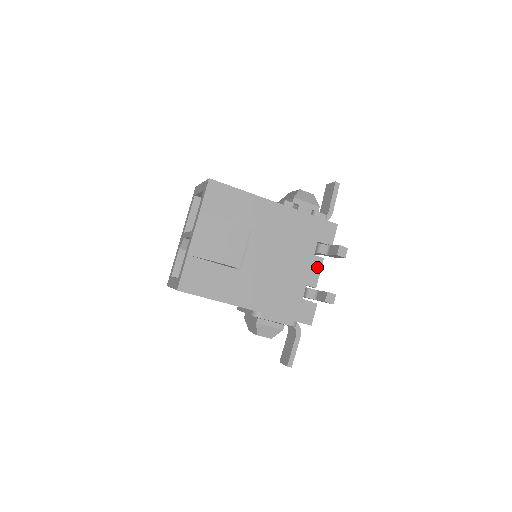
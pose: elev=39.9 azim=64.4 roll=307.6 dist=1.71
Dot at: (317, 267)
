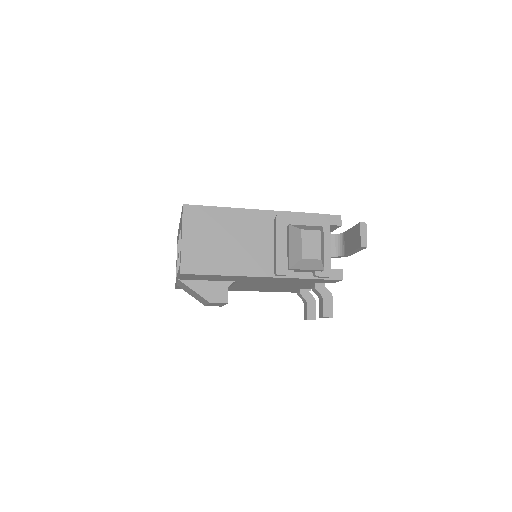
Dot at: occluded
